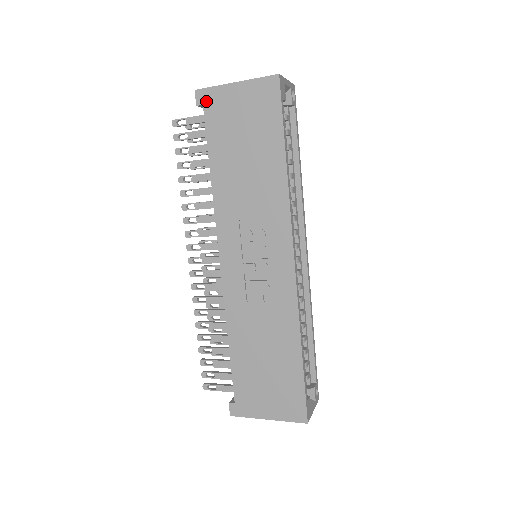
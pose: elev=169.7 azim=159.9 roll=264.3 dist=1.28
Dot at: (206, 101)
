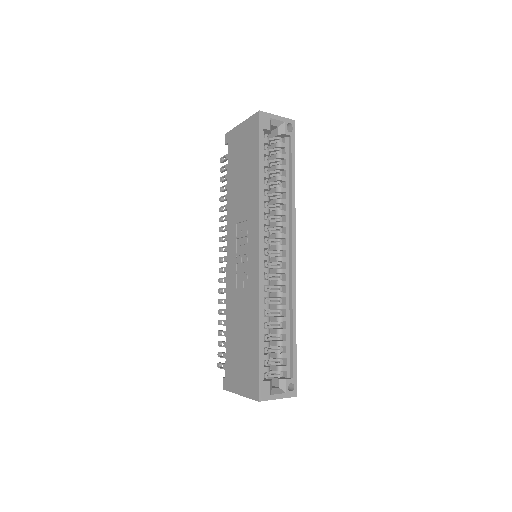
Dot at: (229, 140)
